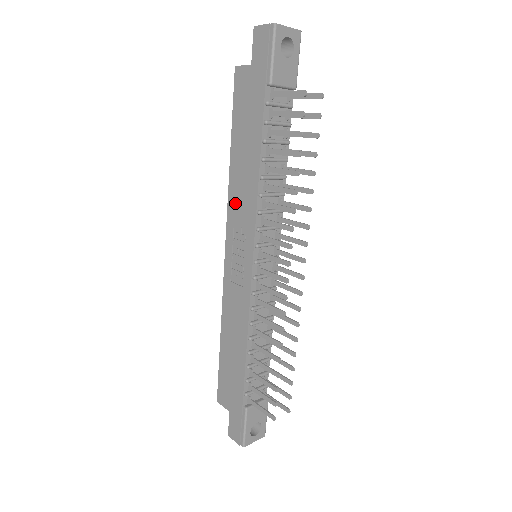
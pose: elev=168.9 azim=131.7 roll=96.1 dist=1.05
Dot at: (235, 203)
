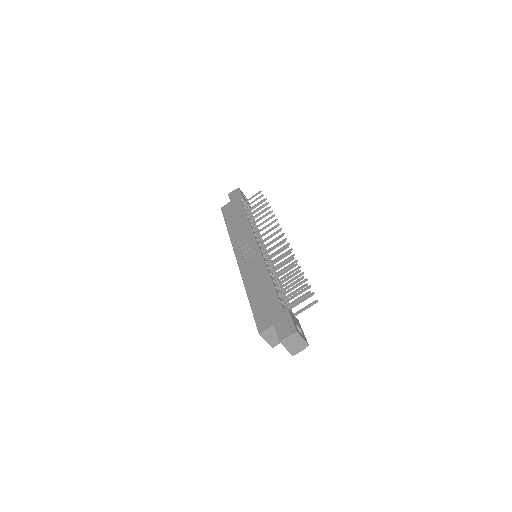
Dot at: (236, 238)
